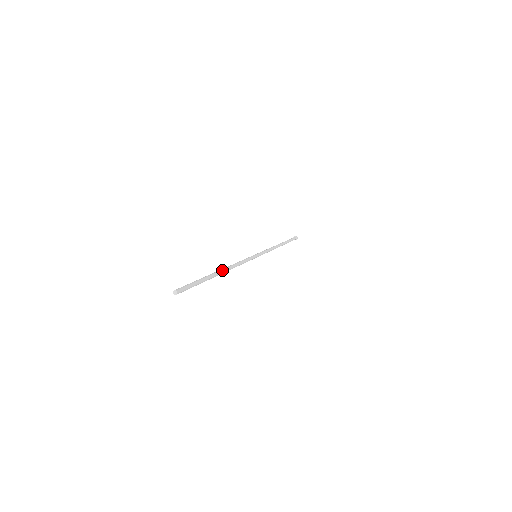
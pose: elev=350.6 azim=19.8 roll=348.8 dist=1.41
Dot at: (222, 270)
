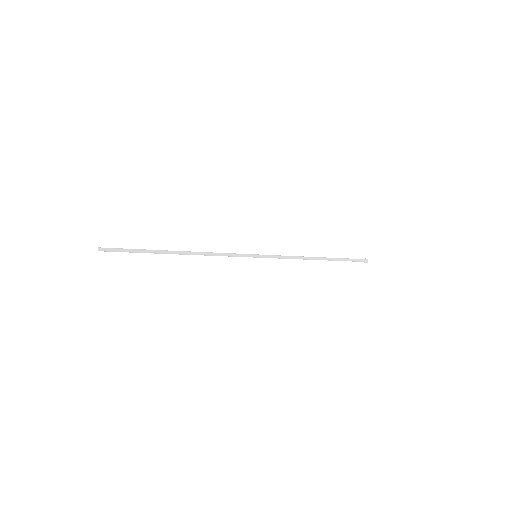
Dot at: (179, 251)
